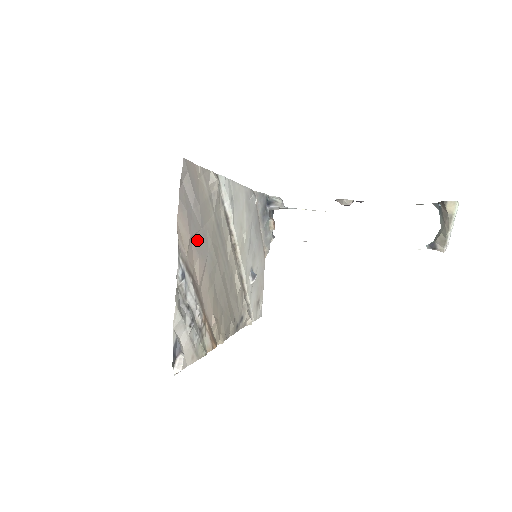
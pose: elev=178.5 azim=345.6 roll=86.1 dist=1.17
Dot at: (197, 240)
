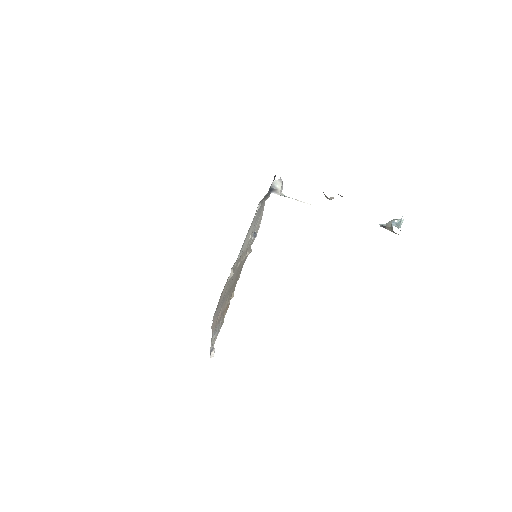
Dot at: occluded
